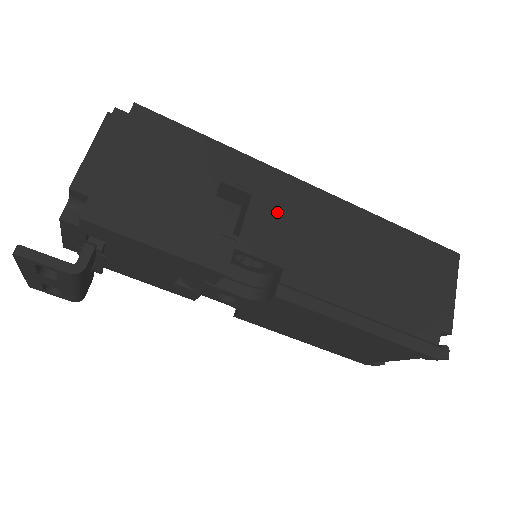
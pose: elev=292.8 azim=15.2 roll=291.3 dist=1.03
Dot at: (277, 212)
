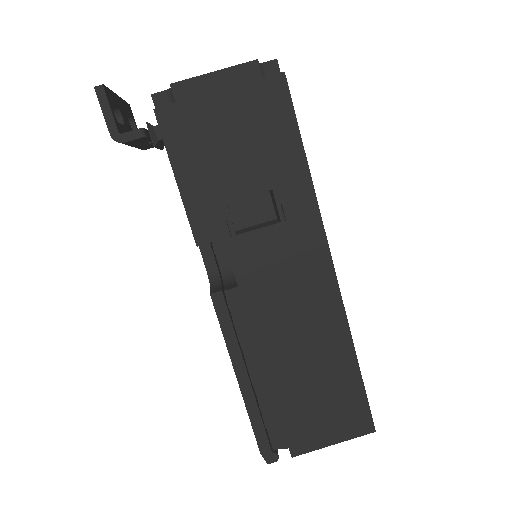
Dot at: (283, 252)
